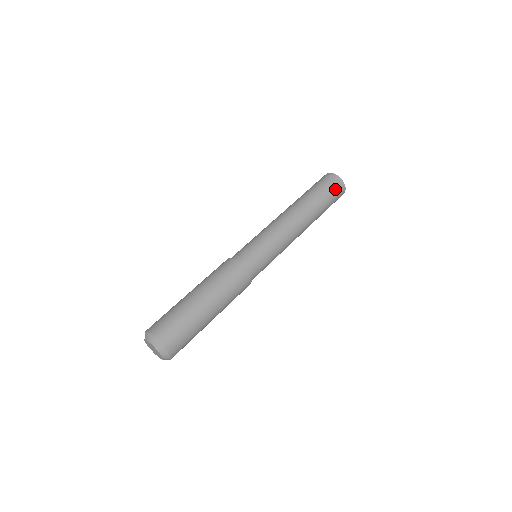
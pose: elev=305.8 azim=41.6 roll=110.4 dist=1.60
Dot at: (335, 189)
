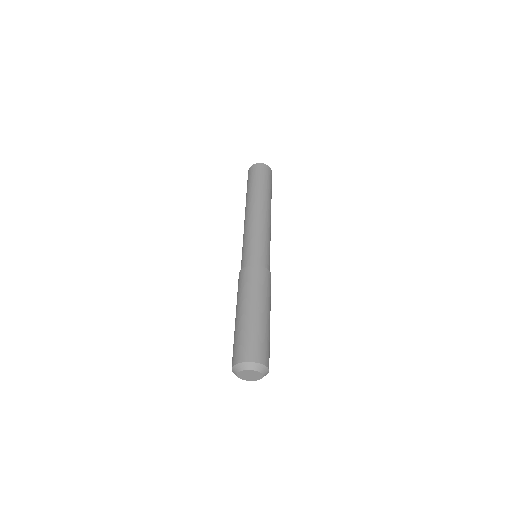
Dot at: (256, 172)
